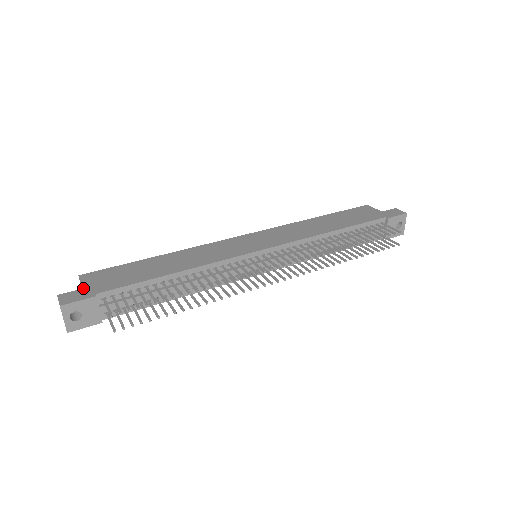
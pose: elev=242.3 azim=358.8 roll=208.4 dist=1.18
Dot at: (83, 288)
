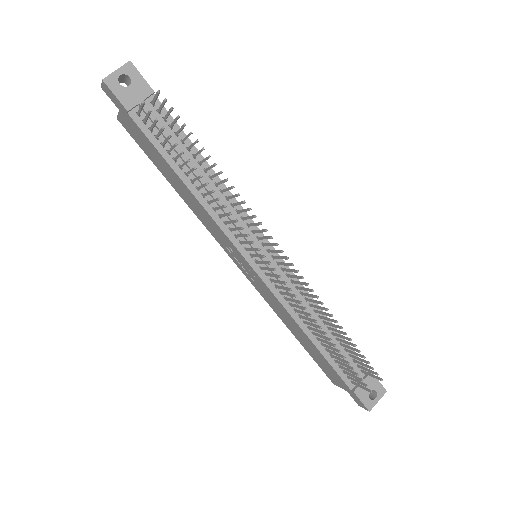
Dot at: occluded
